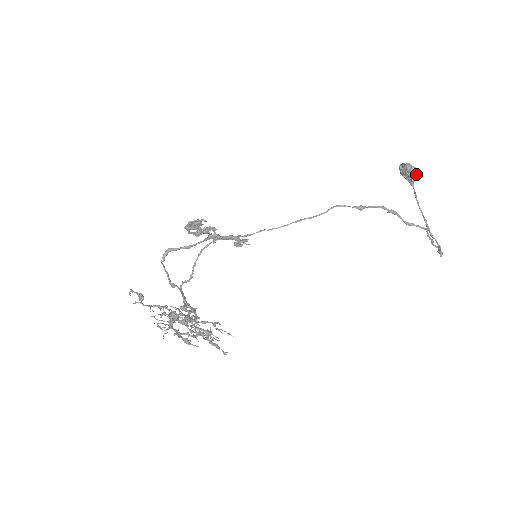
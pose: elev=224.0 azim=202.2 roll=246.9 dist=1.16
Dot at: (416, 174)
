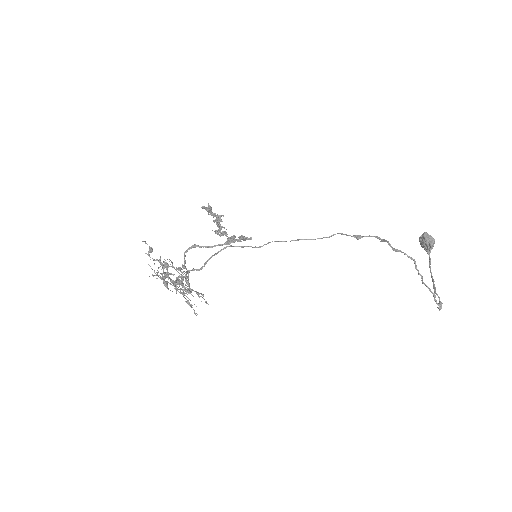
Dot at: (432, 242)
